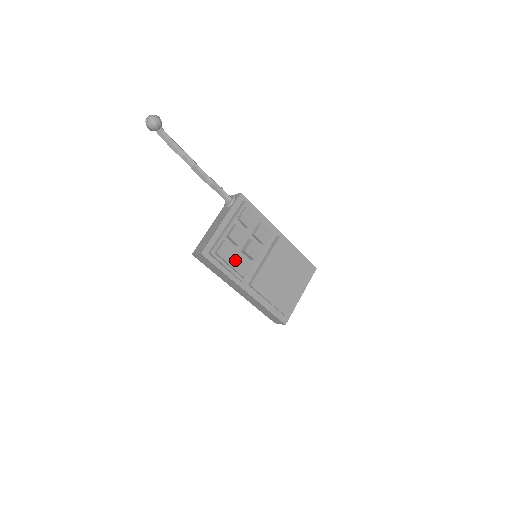
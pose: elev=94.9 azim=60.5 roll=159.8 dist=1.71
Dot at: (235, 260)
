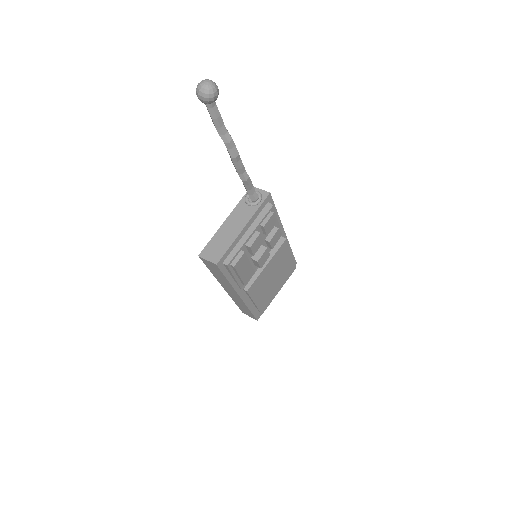
Dot at: (245, 270)
